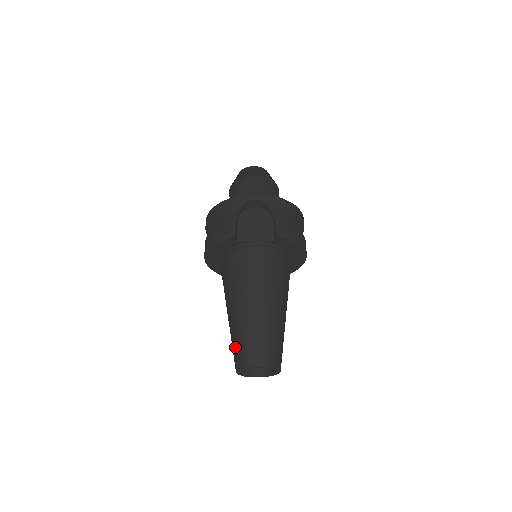
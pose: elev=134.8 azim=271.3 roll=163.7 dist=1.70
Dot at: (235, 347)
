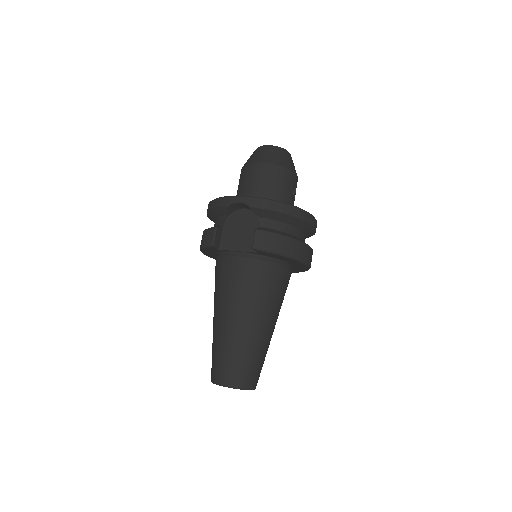
Dot at: occluded
